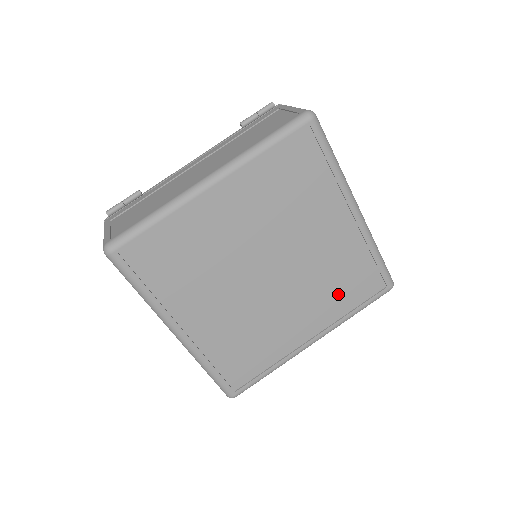
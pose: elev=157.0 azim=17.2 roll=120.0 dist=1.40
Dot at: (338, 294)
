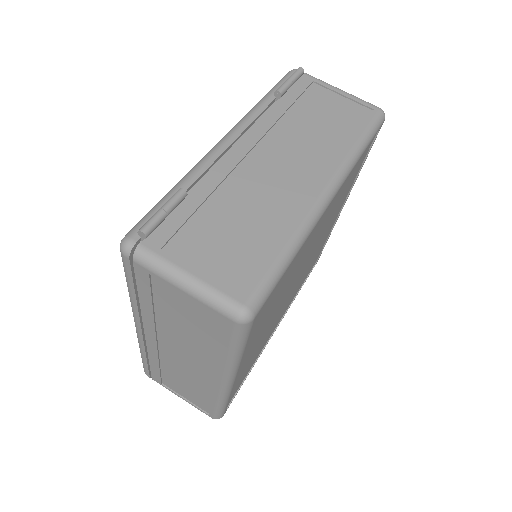
Dot at: occluded
